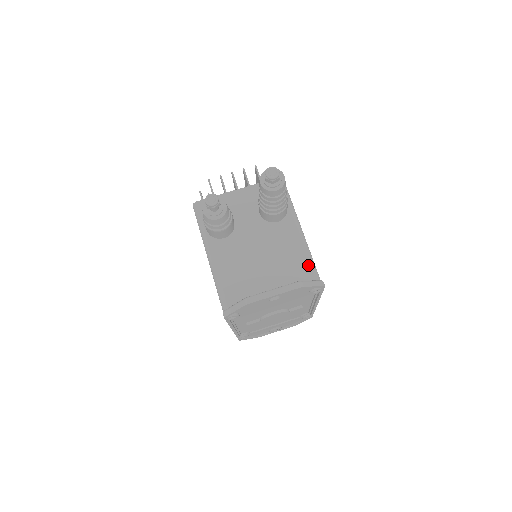
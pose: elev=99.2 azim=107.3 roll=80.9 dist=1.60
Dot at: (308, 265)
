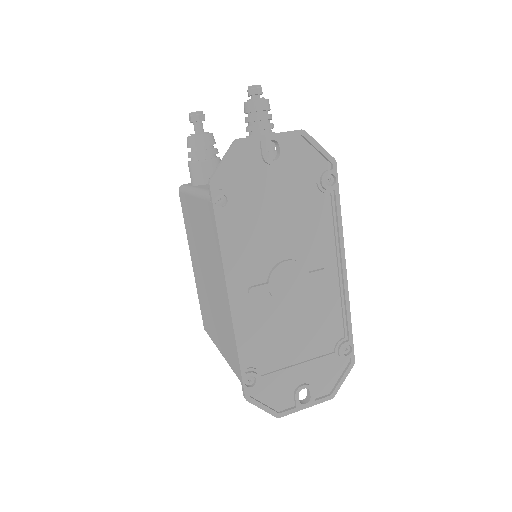
Dot at: occluded
